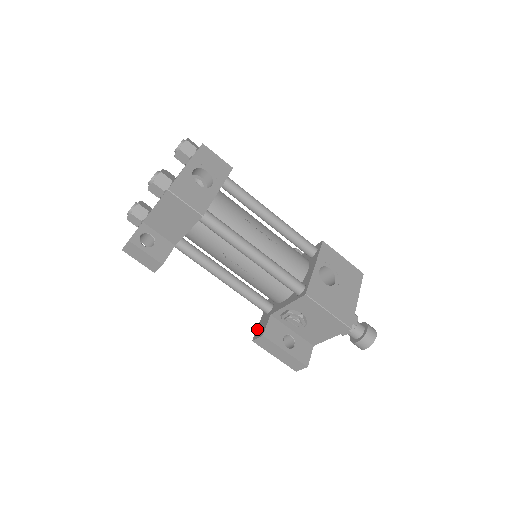
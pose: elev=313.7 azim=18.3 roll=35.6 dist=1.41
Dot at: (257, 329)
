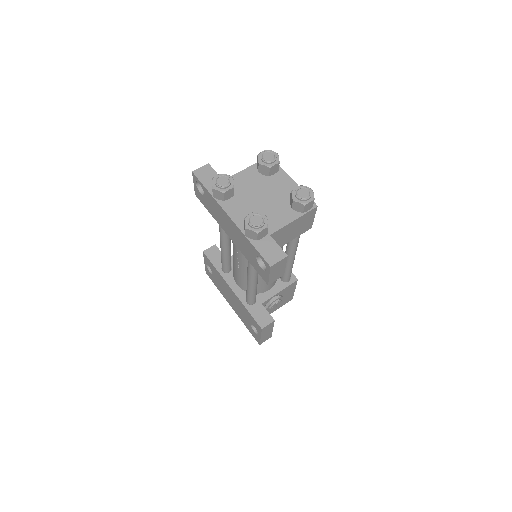
Dot at: (256, 319)
